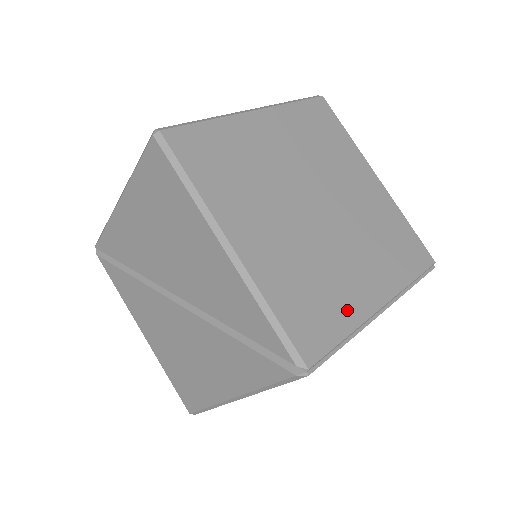
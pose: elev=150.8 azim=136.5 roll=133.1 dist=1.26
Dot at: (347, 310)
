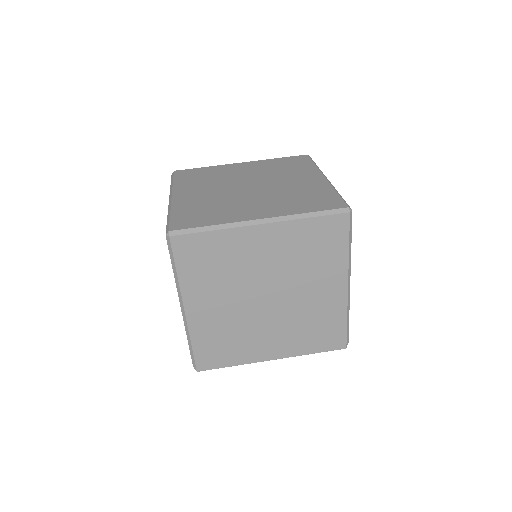
Dot at: (243, 355)
